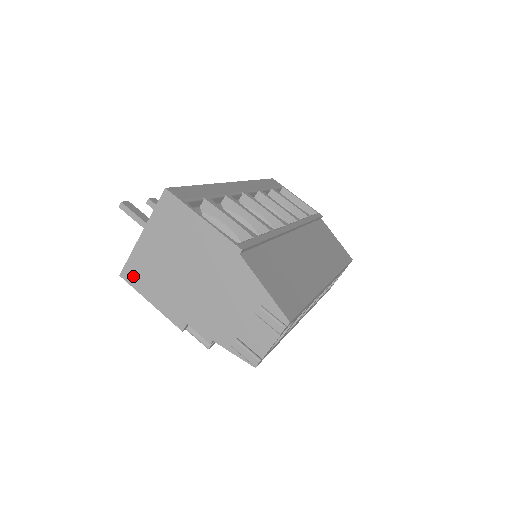
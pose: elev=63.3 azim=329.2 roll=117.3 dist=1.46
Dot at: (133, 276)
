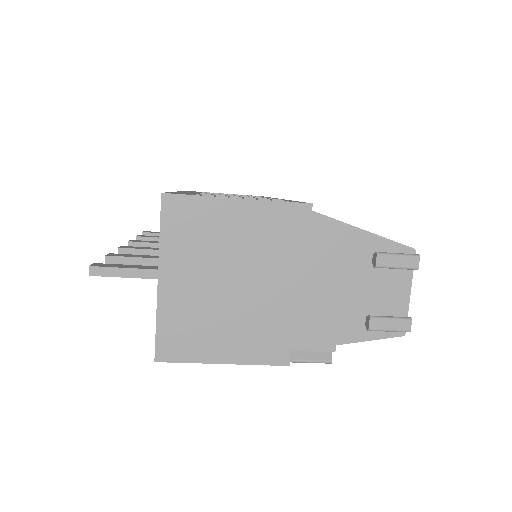
Dot at: (177, 347)
